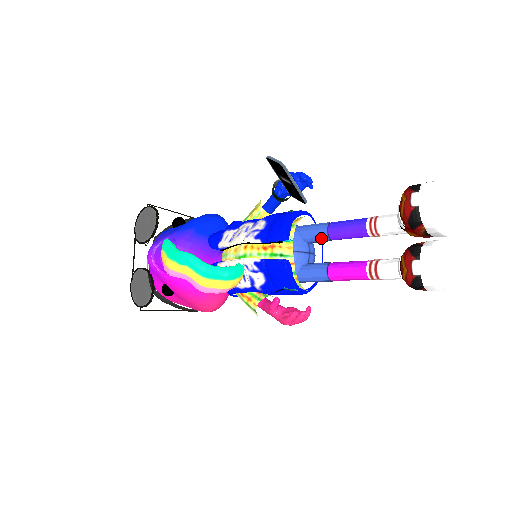
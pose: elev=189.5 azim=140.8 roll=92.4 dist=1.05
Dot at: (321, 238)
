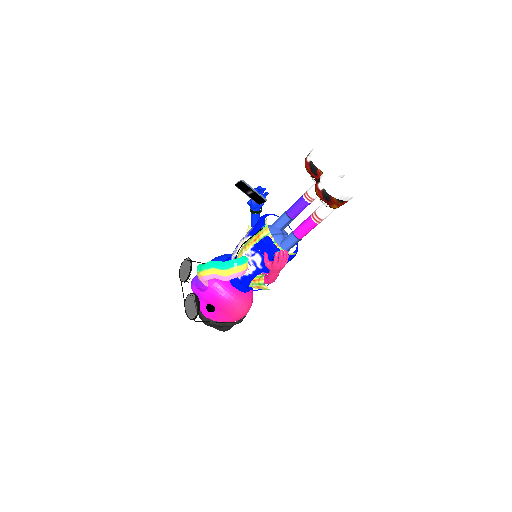
Dot at: (285, 220)
